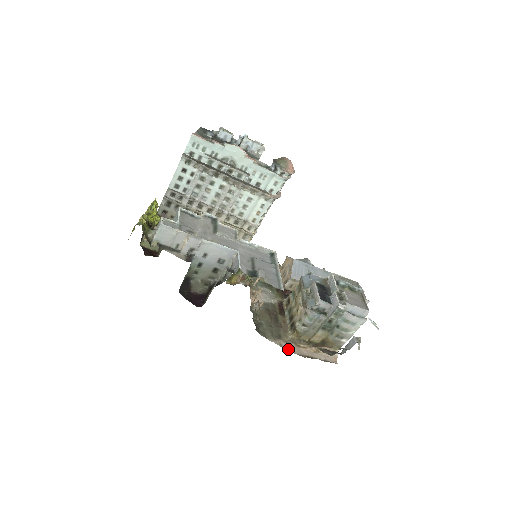
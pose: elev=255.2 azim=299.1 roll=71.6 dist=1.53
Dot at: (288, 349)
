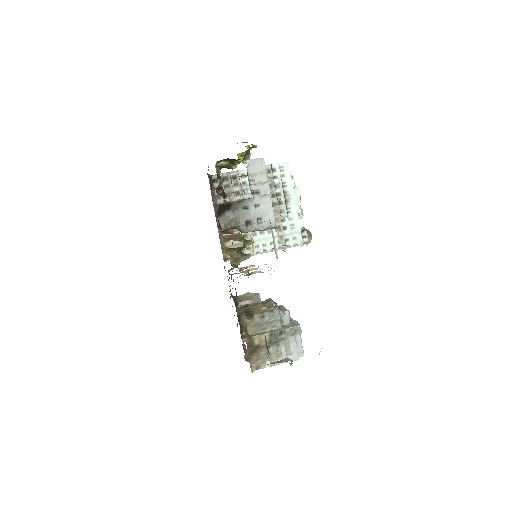
Dot at: occluded
